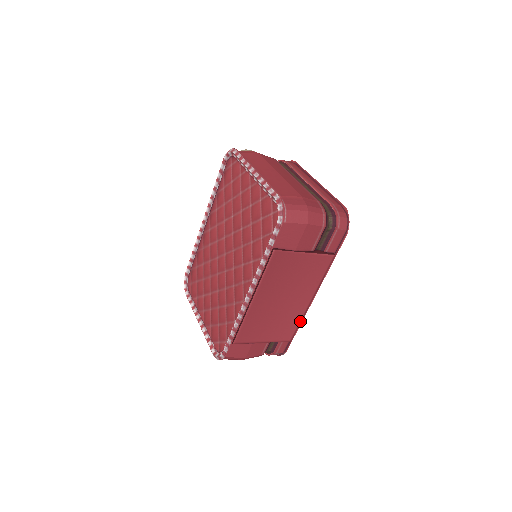
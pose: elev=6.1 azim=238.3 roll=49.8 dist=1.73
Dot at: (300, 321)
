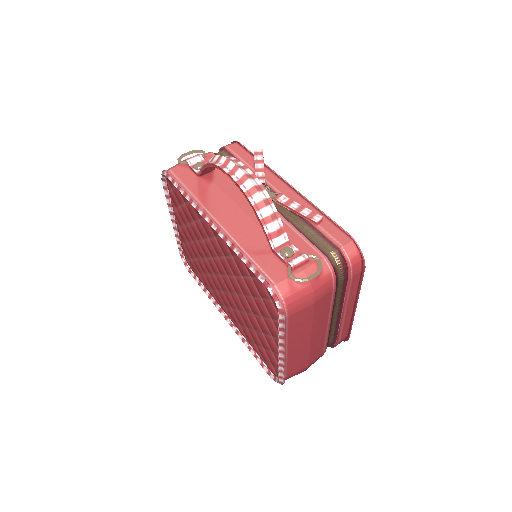
Dot at: occluded
